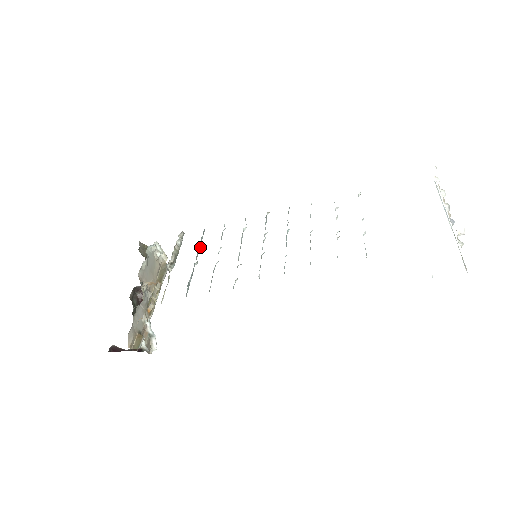
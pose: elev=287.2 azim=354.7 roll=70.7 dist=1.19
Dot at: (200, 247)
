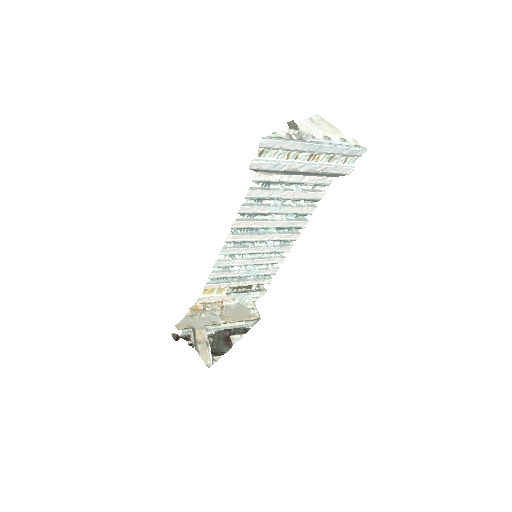
Dot at: (251, 279)
